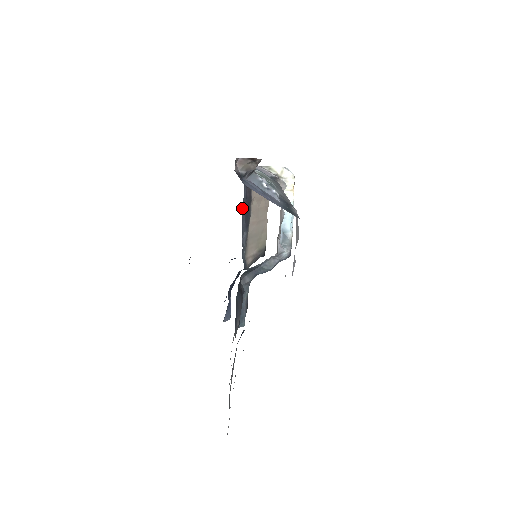
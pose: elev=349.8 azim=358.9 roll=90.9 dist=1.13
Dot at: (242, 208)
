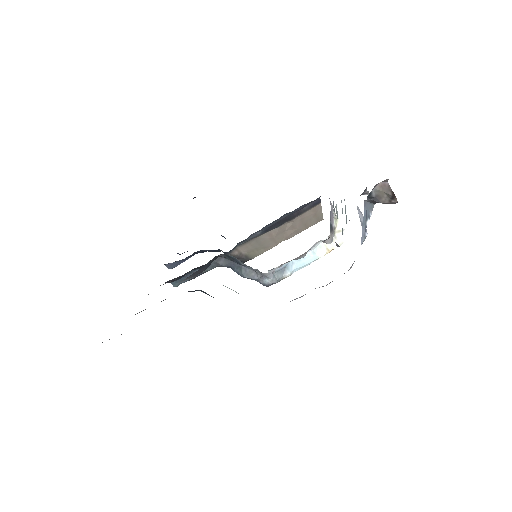
Dot at: (282, 216)
